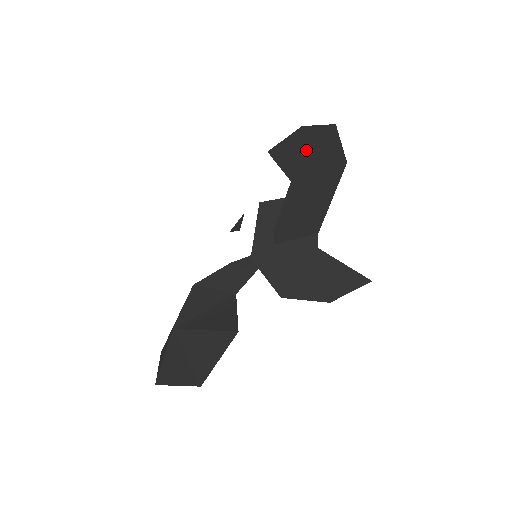
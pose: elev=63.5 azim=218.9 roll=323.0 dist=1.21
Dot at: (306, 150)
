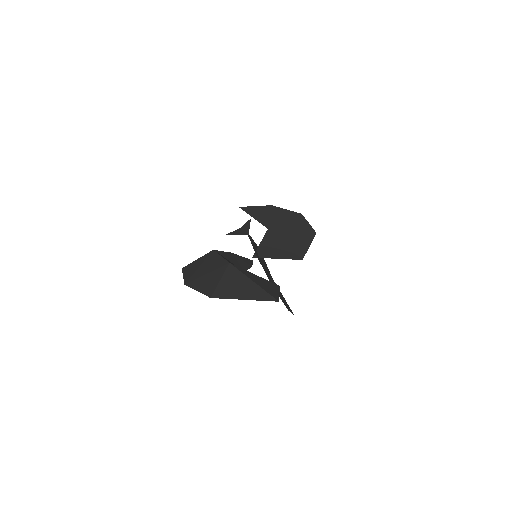
Dot at: (279, 218)
